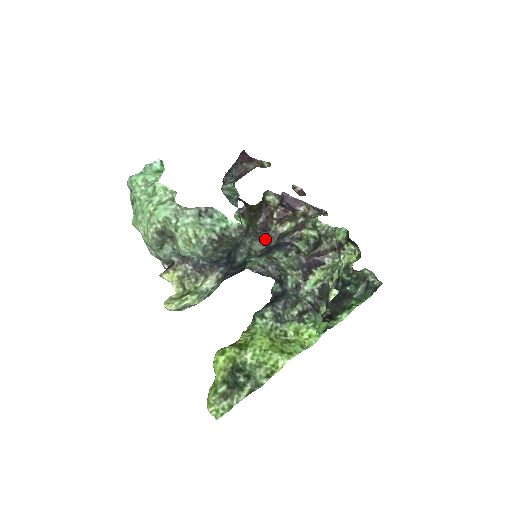
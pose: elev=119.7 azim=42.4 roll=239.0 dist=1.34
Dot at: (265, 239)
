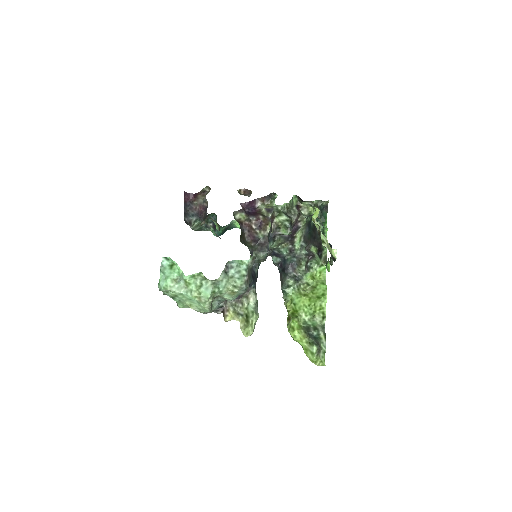
Dot at: (263, 247)
